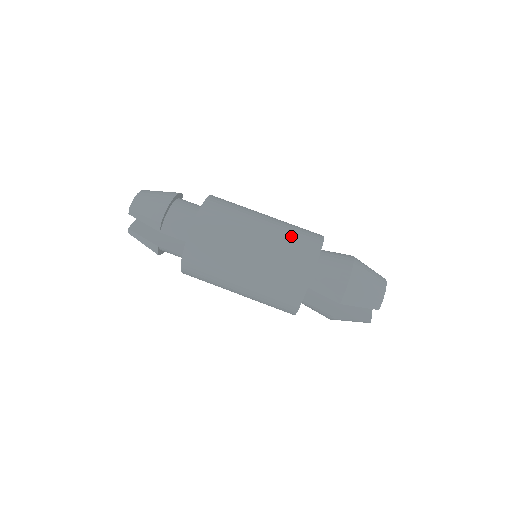
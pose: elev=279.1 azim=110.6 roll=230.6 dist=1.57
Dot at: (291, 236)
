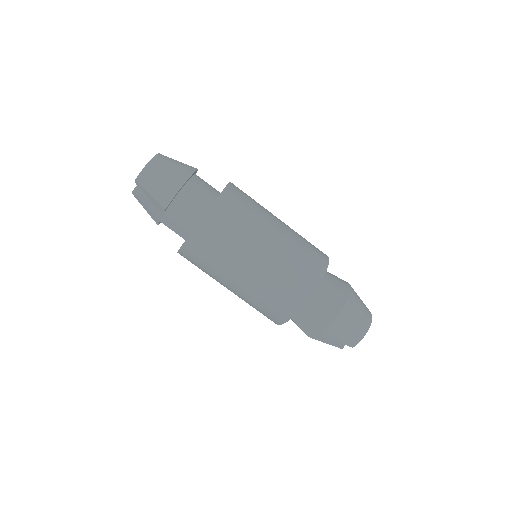
Dot at: (294, 263)
